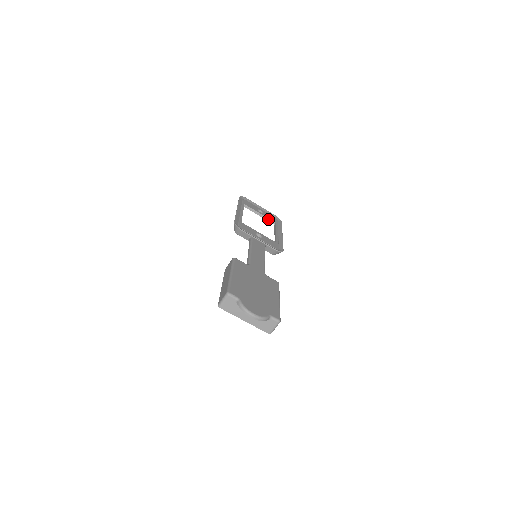
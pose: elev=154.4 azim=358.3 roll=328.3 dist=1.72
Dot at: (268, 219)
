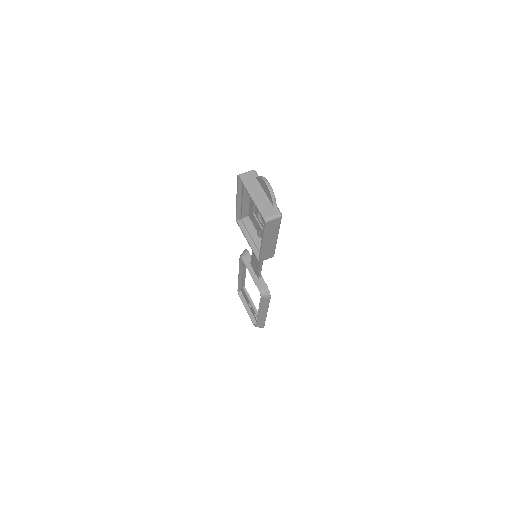
Dot at: (256, 310)
